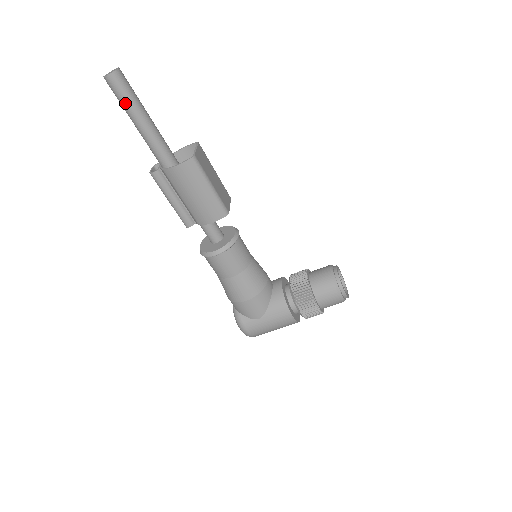
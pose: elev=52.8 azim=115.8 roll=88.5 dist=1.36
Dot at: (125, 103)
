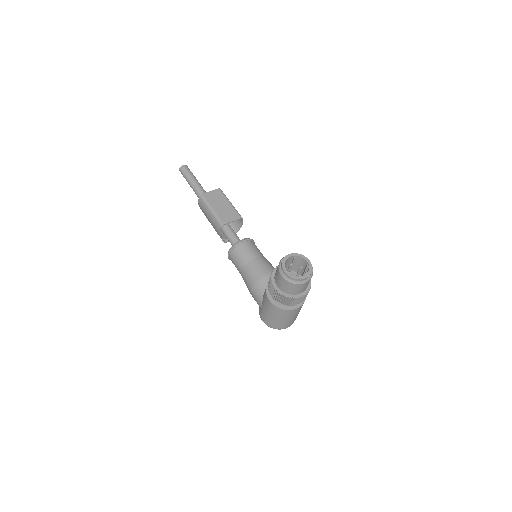
Dot at: (186, 180)
